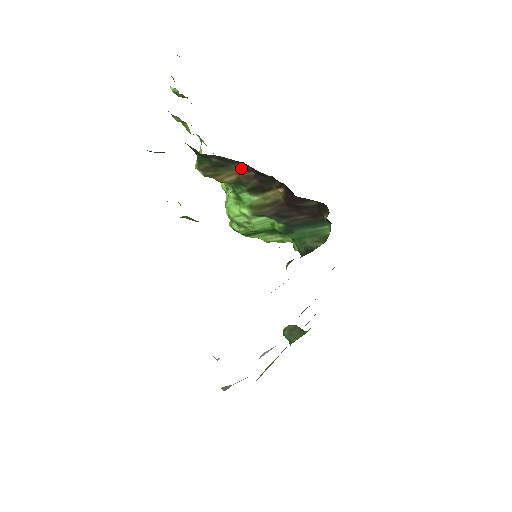
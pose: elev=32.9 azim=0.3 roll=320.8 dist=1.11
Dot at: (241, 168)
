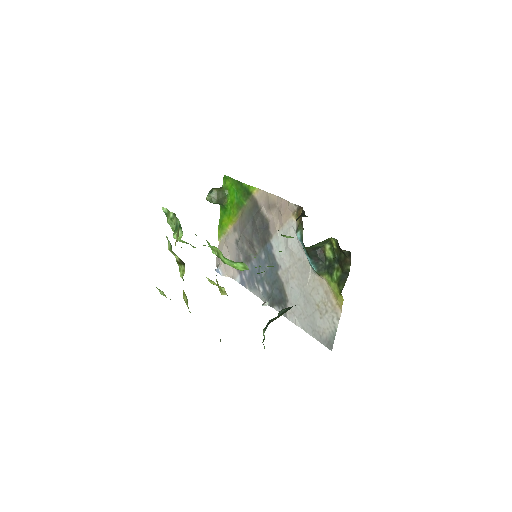
Dot at: occluded
